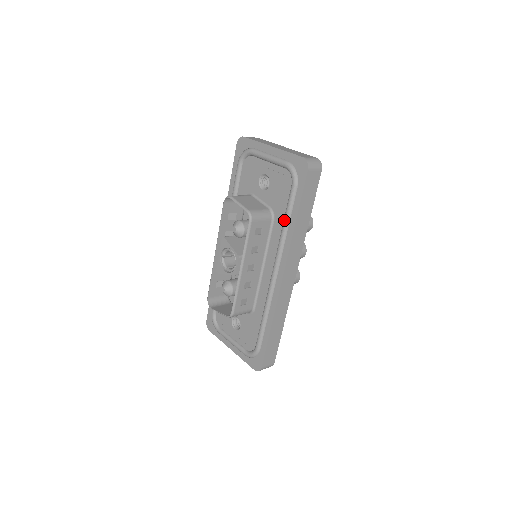
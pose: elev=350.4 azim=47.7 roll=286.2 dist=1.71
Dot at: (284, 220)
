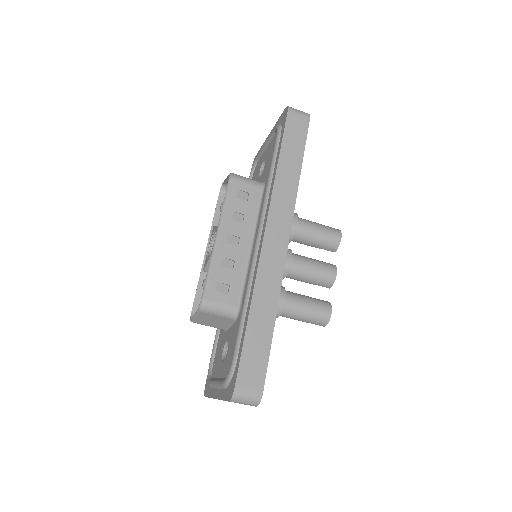
Dot at: (269, 173)
